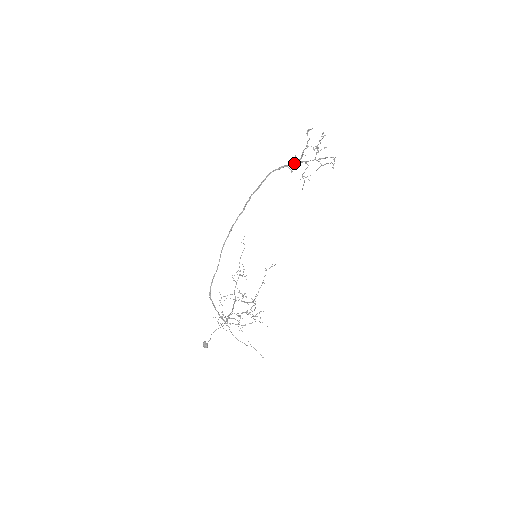
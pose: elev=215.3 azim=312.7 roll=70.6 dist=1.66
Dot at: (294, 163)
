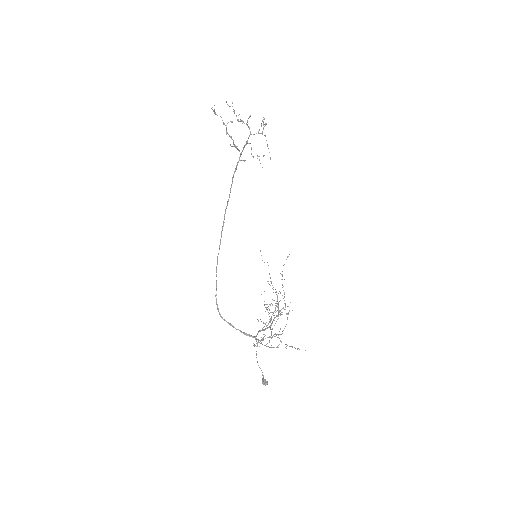
Dot at: occluded
